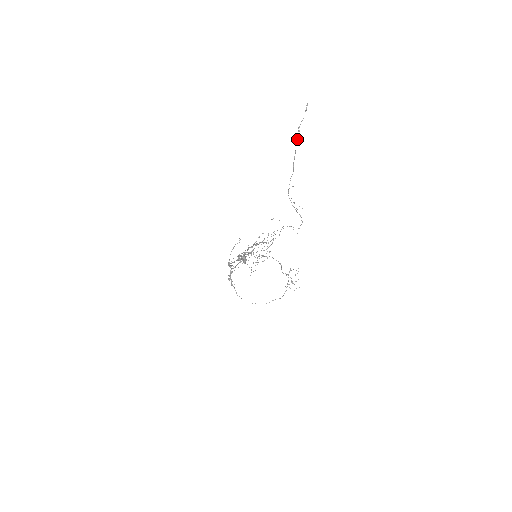
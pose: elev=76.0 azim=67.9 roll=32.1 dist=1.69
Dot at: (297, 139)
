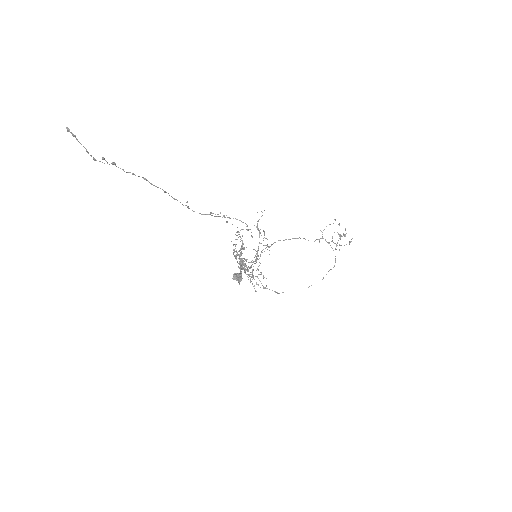
Dot at: (116, 166)
